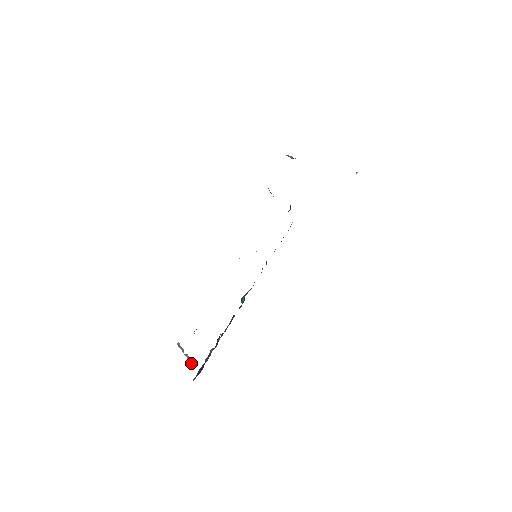
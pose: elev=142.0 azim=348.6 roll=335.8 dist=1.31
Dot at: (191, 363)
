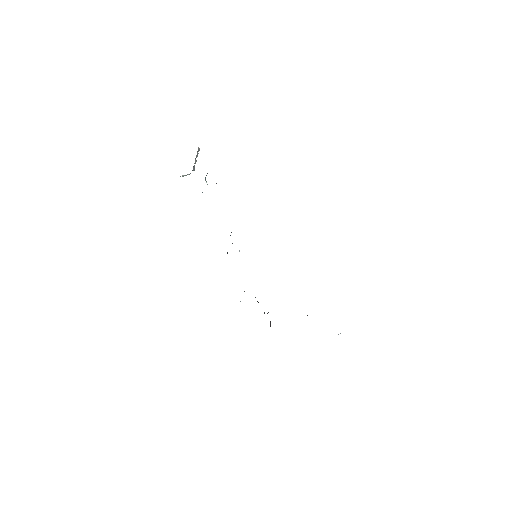
Dot at: (194, 166)
